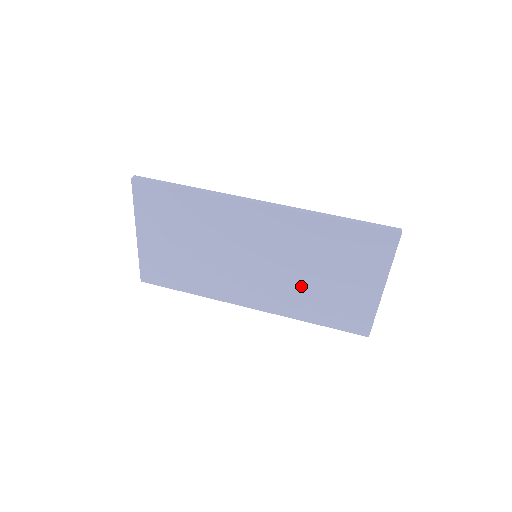
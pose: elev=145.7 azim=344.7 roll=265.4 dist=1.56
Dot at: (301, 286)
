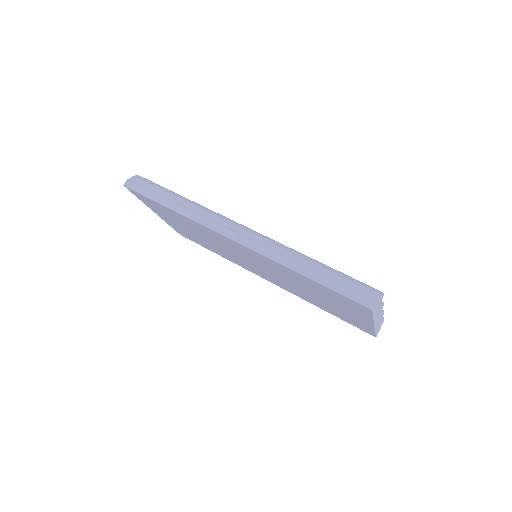
Dot at: (300, 291)
